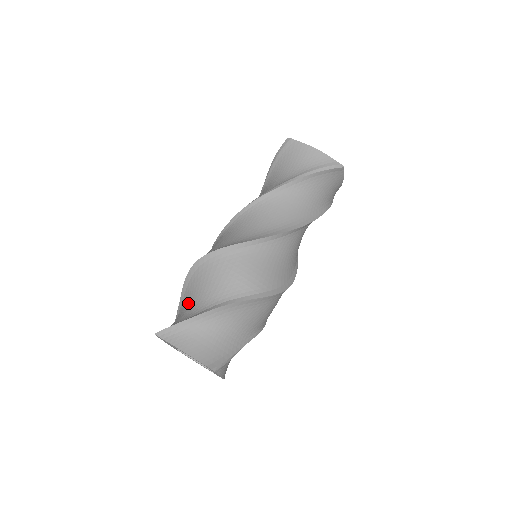
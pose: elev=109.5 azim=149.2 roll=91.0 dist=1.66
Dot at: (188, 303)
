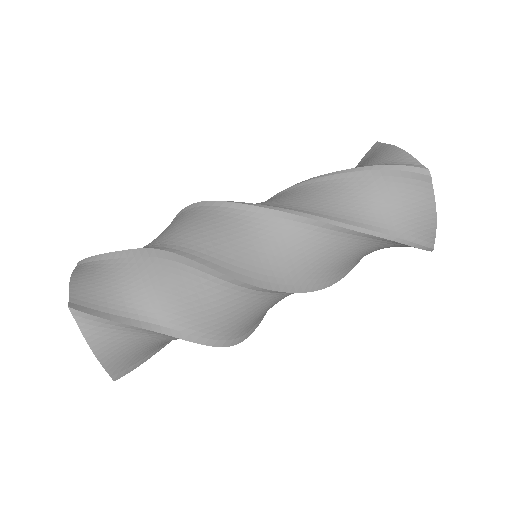
Dot at: (137, 281)
